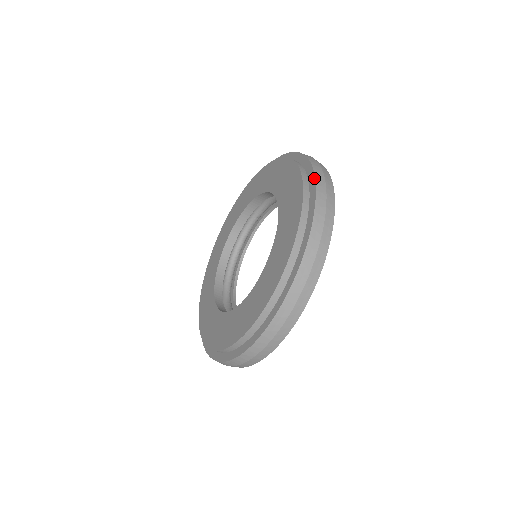
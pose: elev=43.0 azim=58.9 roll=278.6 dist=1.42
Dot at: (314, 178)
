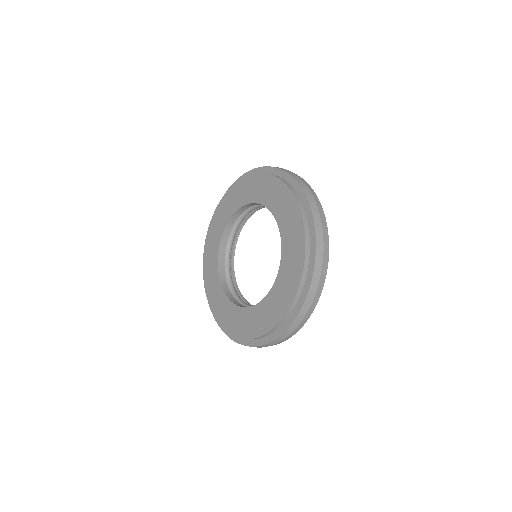
Dot at: (315, 244)
